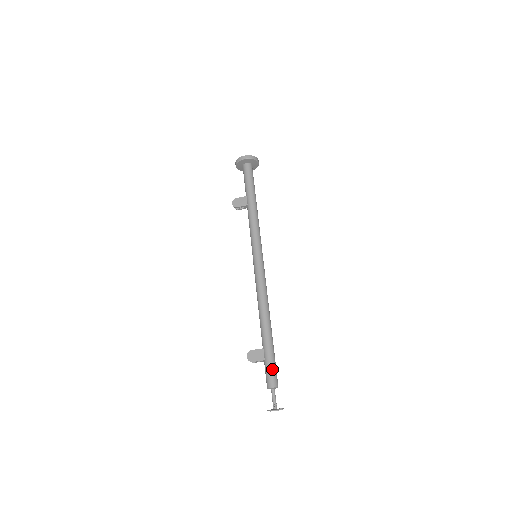
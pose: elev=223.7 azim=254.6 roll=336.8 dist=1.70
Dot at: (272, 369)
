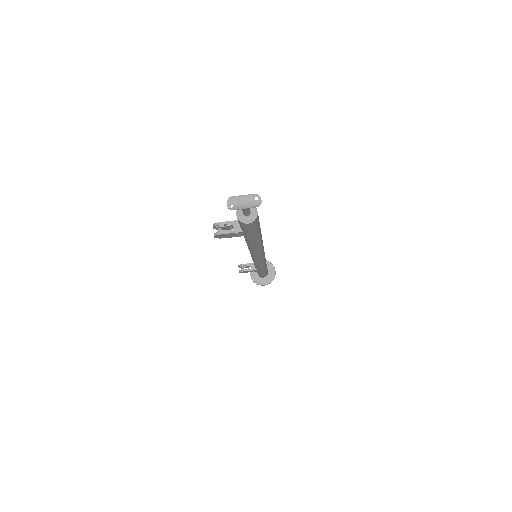
Dot at: occluded
